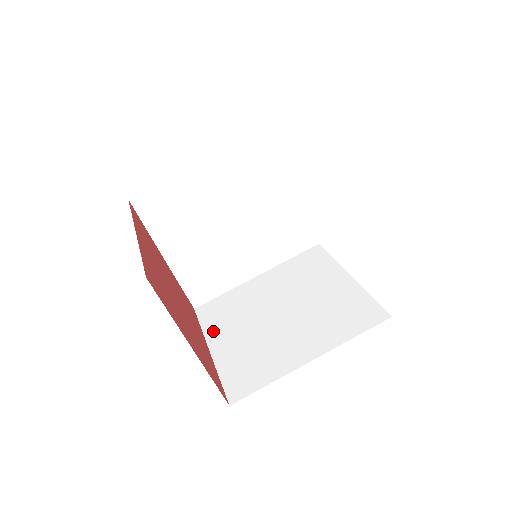
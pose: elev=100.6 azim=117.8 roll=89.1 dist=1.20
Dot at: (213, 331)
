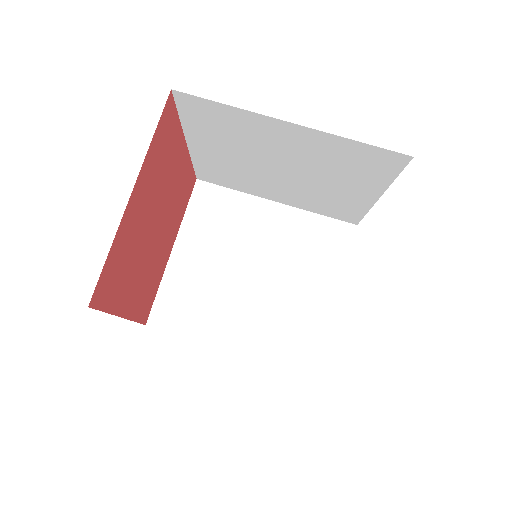
Dot at: (191, 229)
